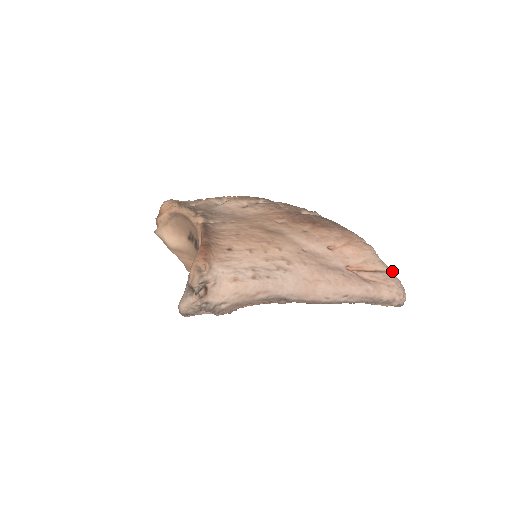
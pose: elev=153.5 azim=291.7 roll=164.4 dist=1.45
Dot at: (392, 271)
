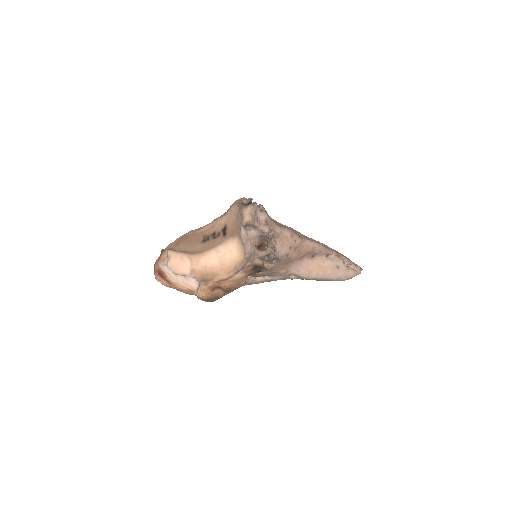
Dot at: occluded
